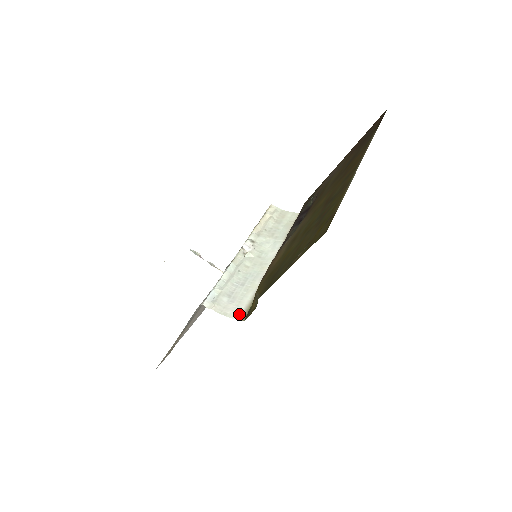
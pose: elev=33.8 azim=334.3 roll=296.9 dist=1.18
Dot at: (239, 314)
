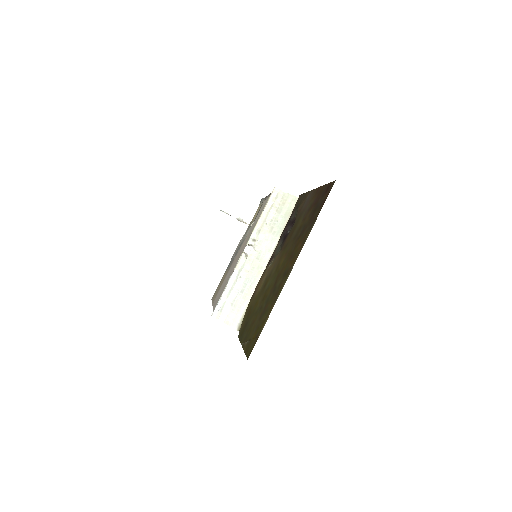
Dot at: (236, 324)
